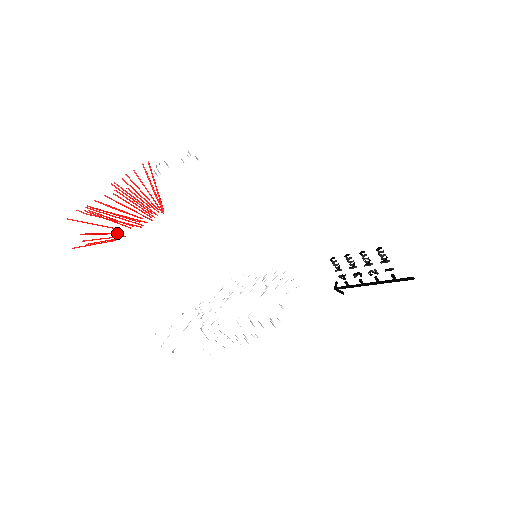
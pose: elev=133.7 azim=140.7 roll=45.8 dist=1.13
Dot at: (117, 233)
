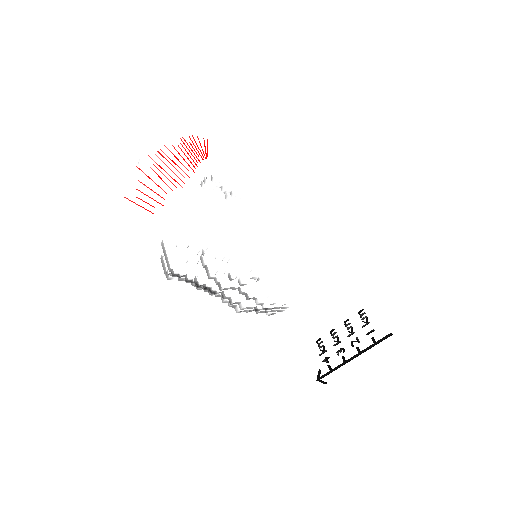
Dot at: occluded
